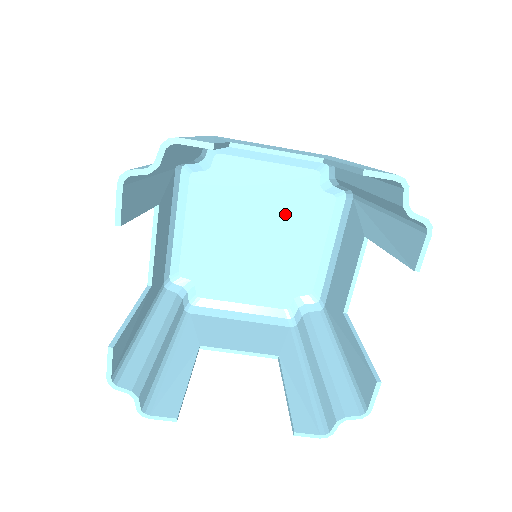
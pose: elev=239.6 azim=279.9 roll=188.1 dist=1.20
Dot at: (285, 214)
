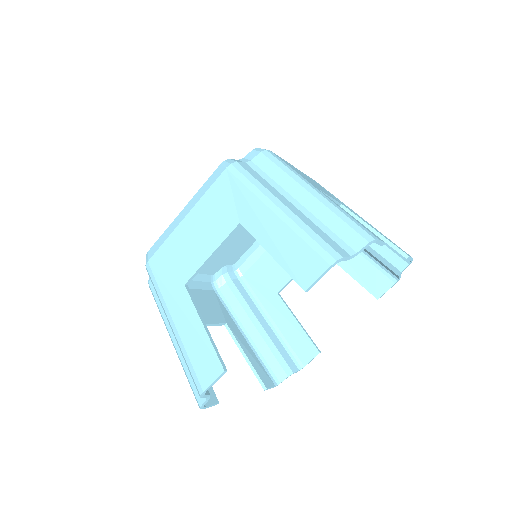
Dot at: occluded
